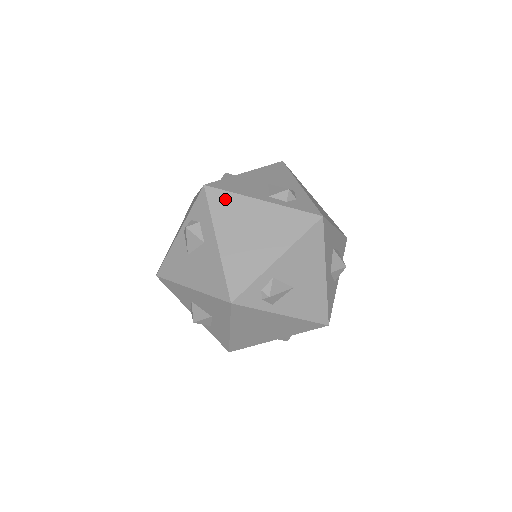
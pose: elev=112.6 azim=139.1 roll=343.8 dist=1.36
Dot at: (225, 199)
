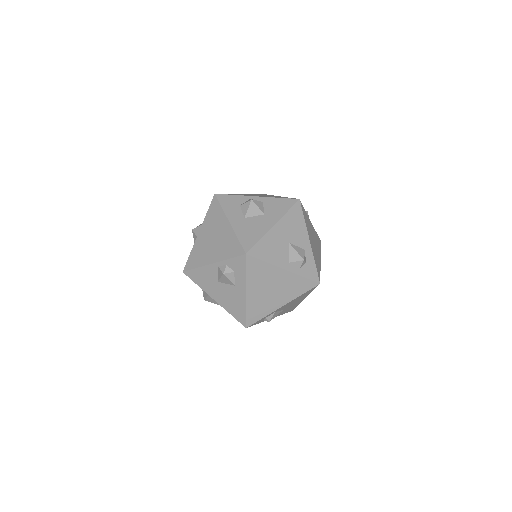
Dot at: (259, 266)
